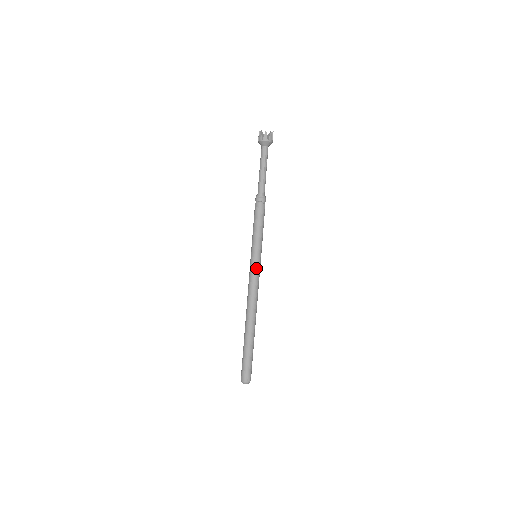
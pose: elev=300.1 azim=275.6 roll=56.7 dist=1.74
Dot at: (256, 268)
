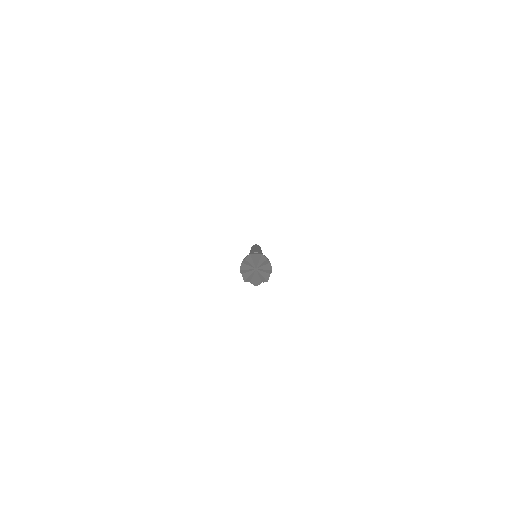
Dot at: occluded
